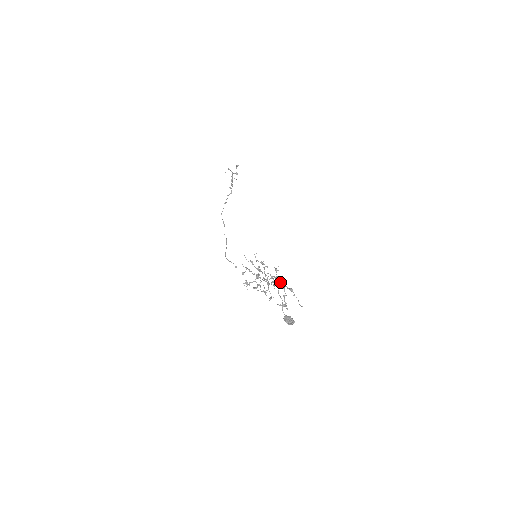
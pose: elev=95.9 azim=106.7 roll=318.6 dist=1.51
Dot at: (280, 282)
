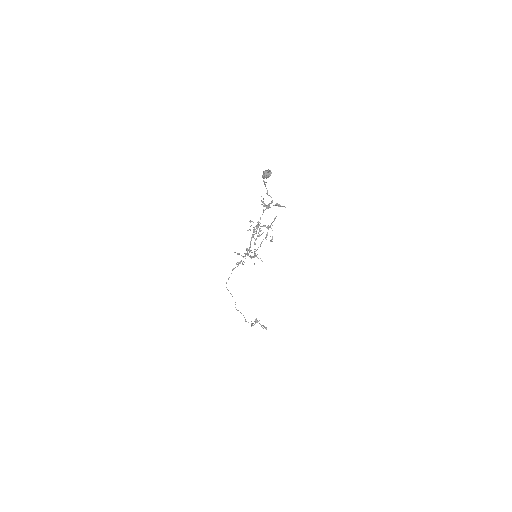
Dot at: occluded
